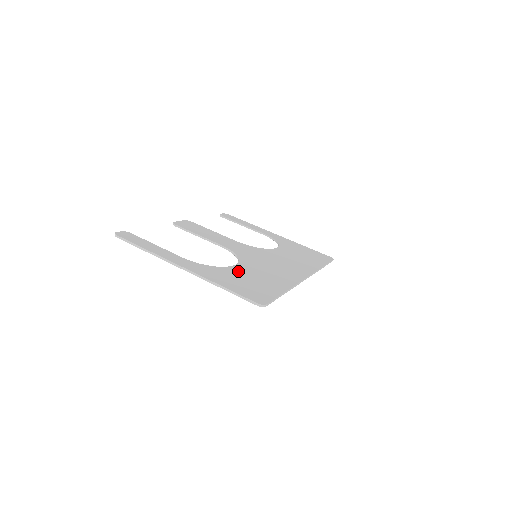
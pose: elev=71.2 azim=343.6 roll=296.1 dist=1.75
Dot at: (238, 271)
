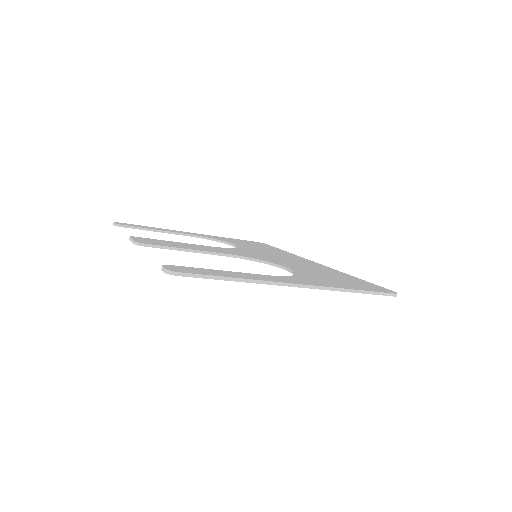
Dot at: (307, 272)
